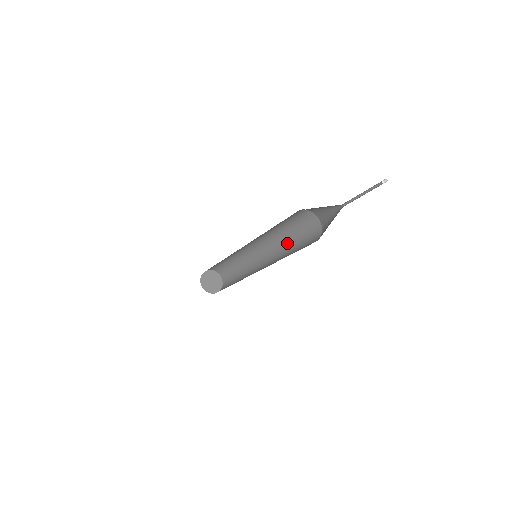
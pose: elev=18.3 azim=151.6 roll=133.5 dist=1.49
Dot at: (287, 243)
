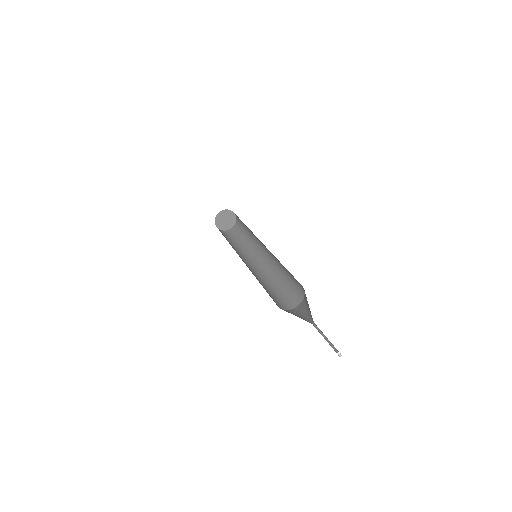
Dot at: (281, 270)
